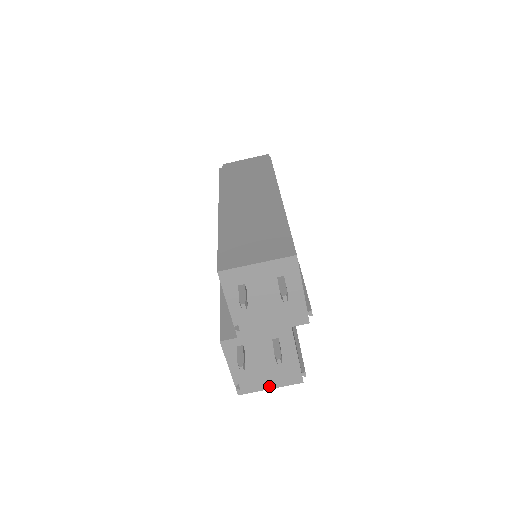
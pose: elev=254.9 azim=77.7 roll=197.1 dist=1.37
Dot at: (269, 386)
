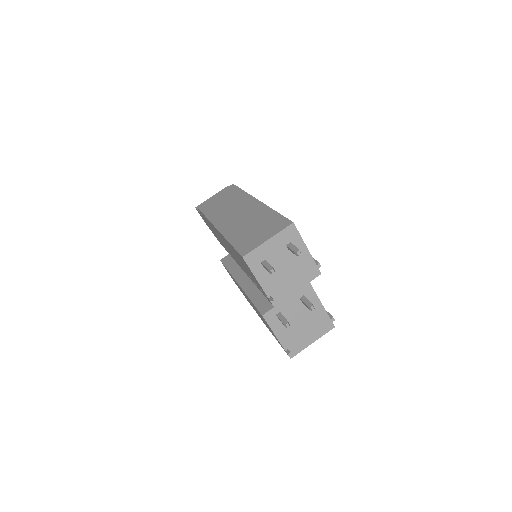
Dot at: (311, 341)
